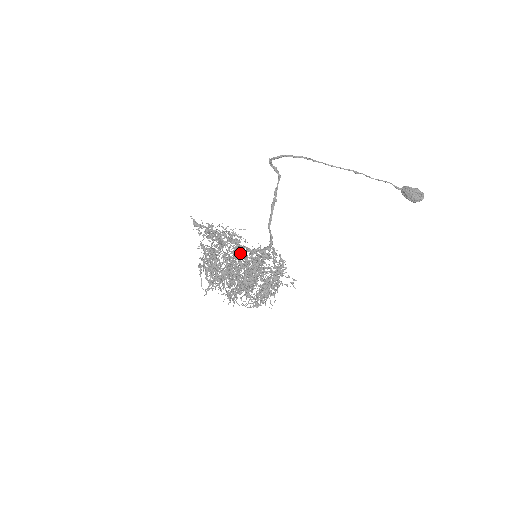
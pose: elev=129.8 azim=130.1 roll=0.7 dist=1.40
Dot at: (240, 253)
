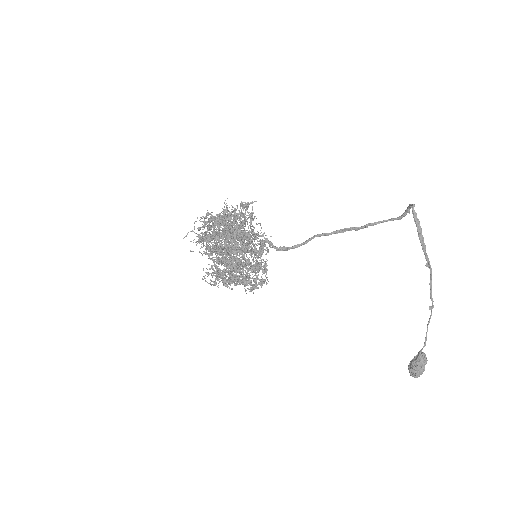
Dot at: occluded
